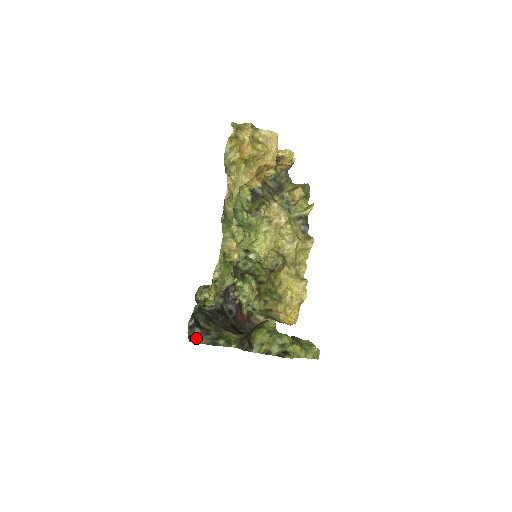
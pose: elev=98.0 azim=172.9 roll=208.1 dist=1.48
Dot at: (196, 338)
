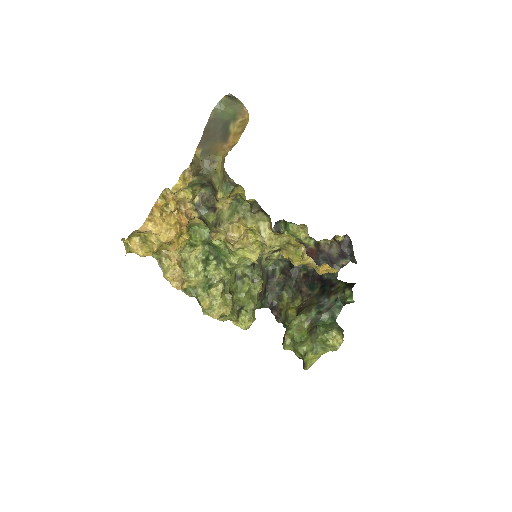
Dot at: (277, 319)
